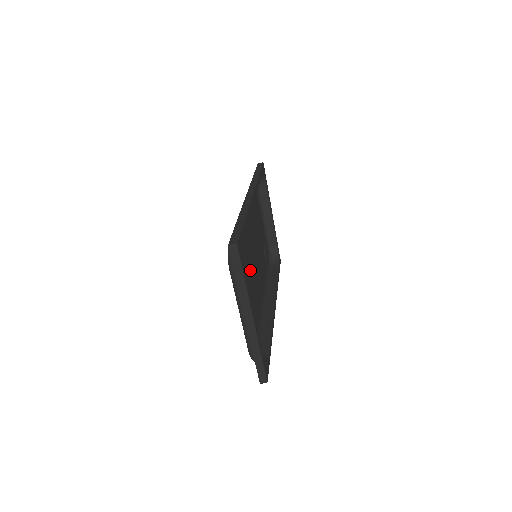
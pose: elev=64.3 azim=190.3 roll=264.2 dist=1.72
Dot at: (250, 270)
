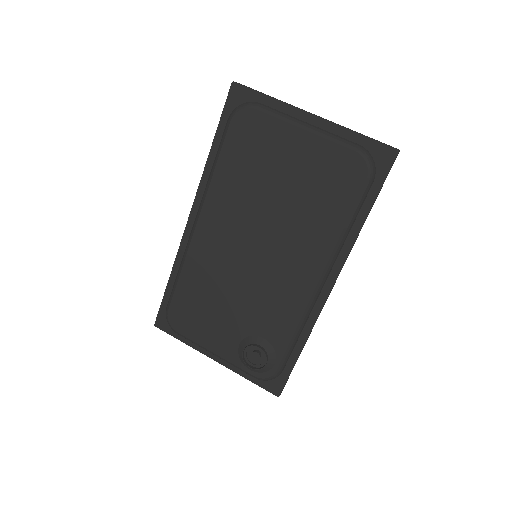
Dot at: (268, 222)
